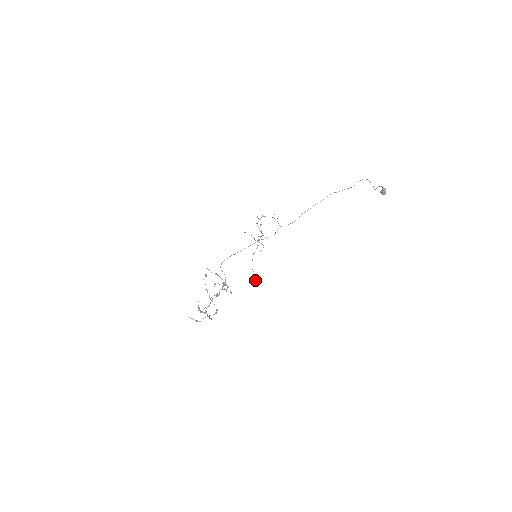
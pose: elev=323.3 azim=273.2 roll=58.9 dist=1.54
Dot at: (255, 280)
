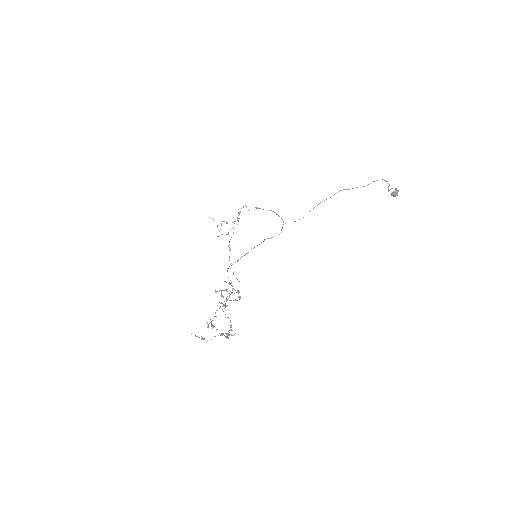
Dot at: occluded
